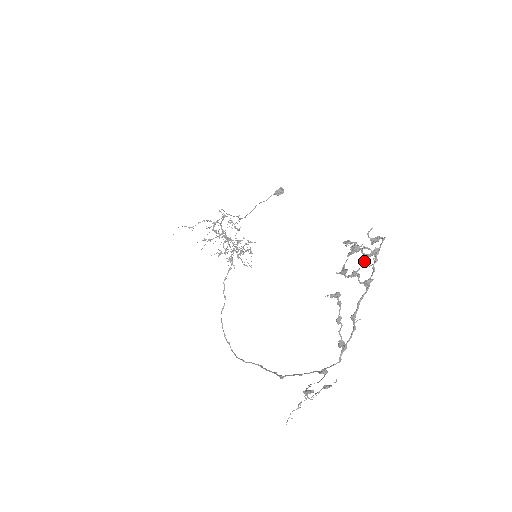
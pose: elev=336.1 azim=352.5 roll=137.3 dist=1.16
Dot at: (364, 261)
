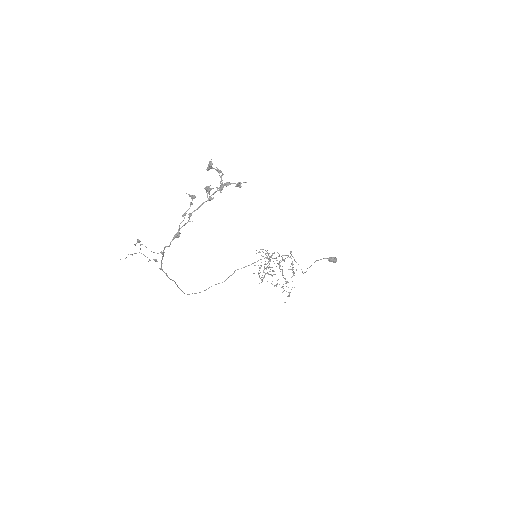
Dot at: (221, 189)
